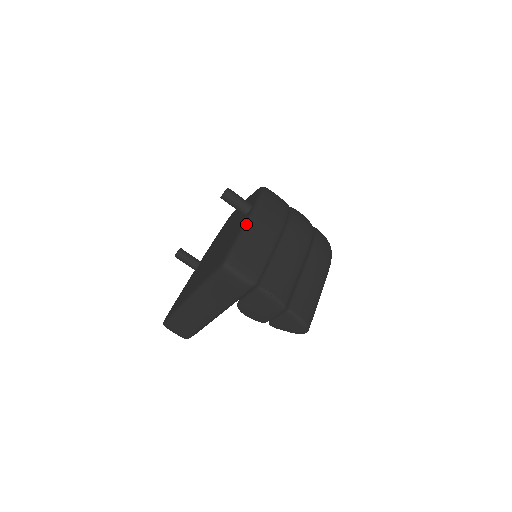
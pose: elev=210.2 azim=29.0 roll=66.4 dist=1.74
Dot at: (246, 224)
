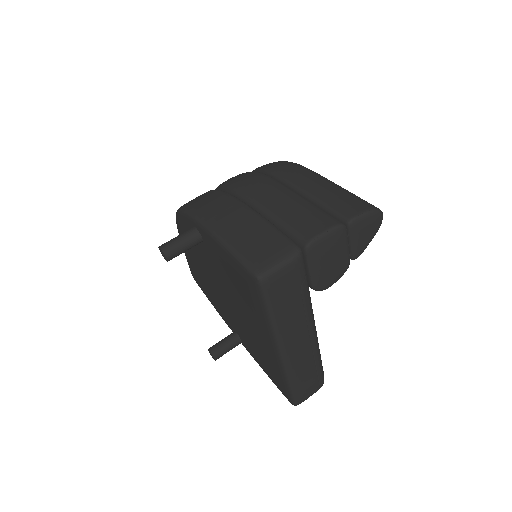
Dot at: (215, 237)
